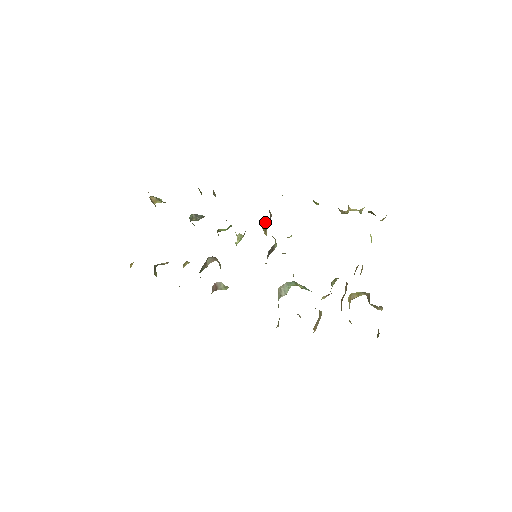
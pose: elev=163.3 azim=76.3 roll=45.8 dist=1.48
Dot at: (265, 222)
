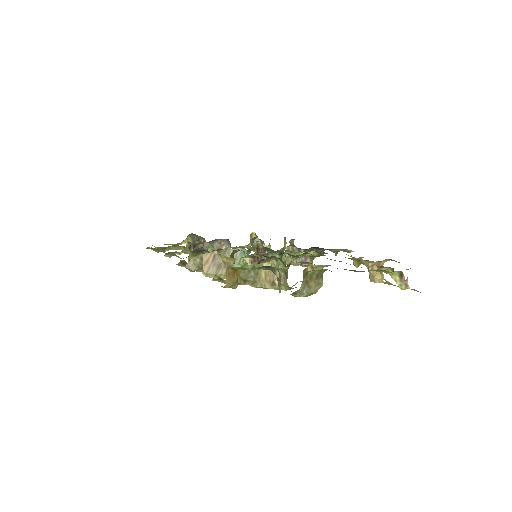
Dot at: (294, 247)
